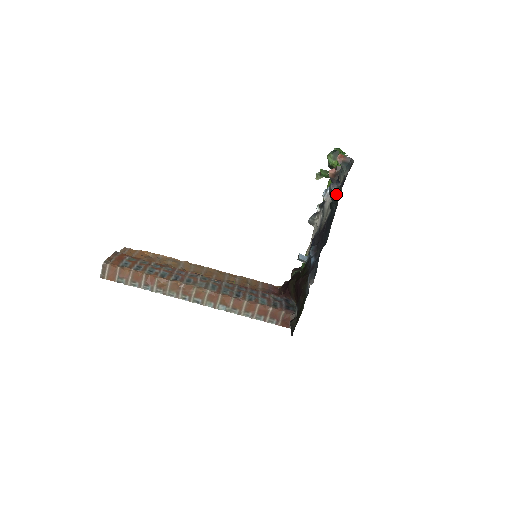
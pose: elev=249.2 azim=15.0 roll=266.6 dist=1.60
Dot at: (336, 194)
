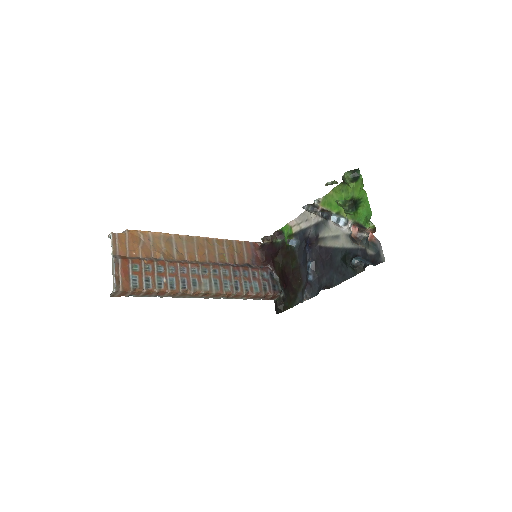
Dot at: (357, 269)
